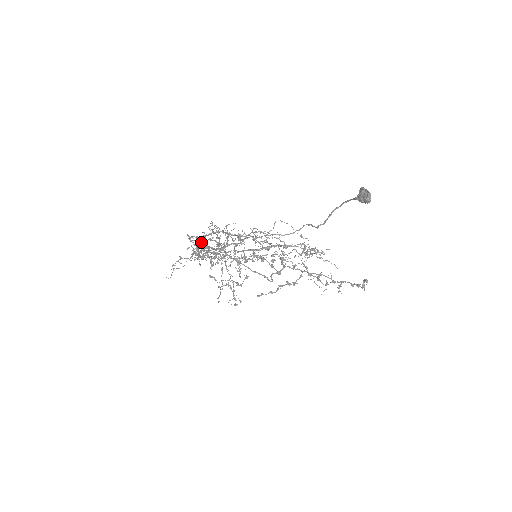
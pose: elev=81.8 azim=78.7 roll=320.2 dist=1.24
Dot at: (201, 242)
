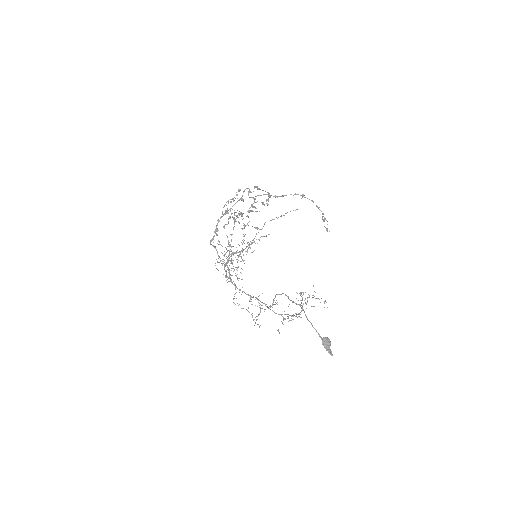
Dot at: (232, 282)
